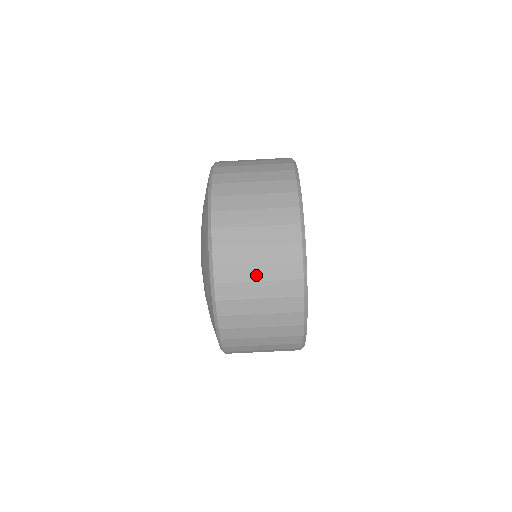
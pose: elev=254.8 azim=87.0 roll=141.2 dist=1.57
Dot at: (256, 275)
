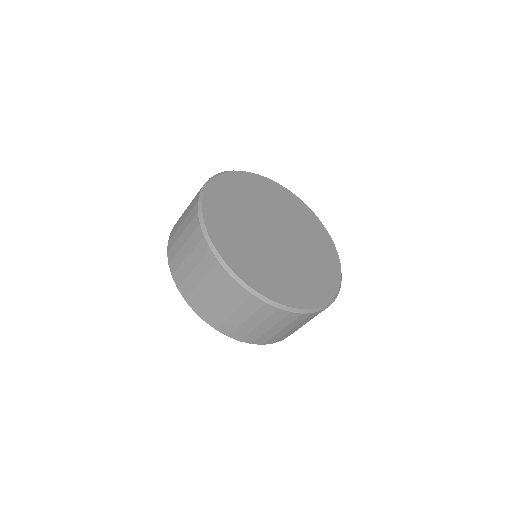
Dot at: (297, 328)
